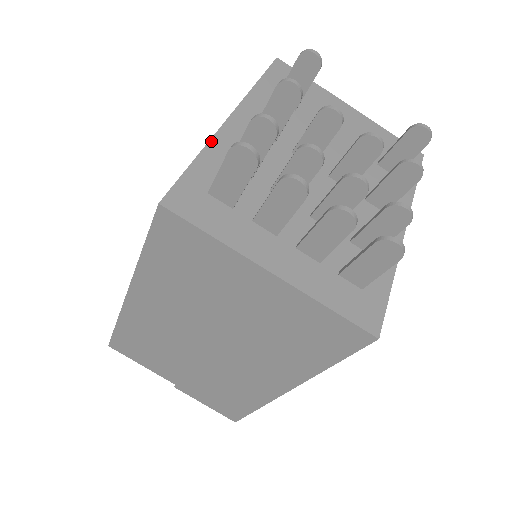
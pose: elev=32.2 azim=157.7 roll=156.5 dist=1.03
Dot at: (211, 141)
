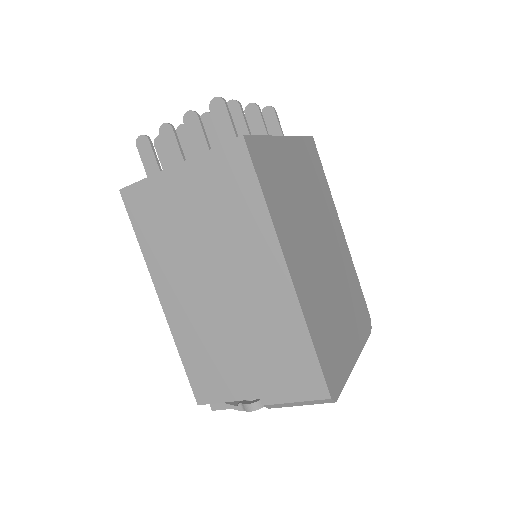
Dot at: occluded
